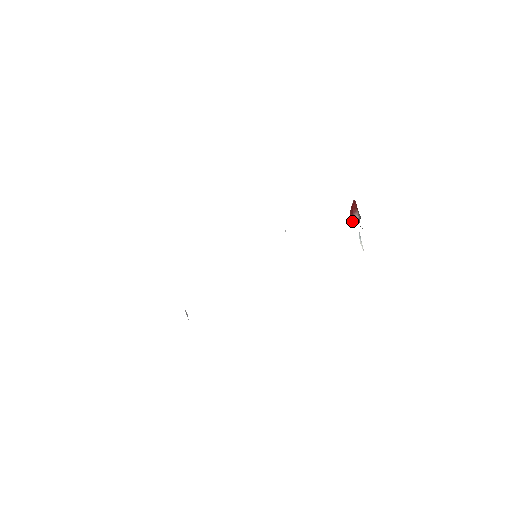
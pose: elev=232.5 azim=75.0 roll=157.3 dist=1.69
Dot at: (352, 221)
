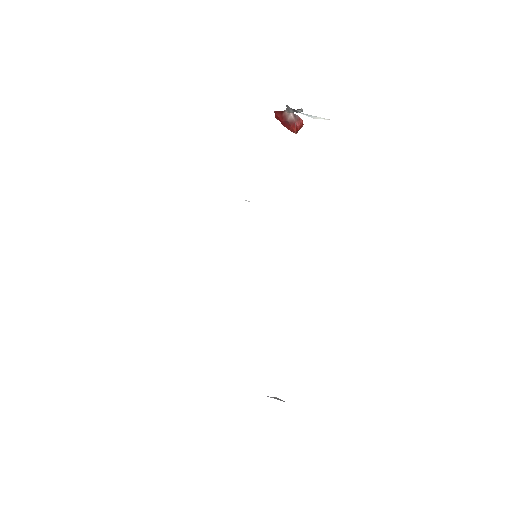
Dot at: (297, 130)
